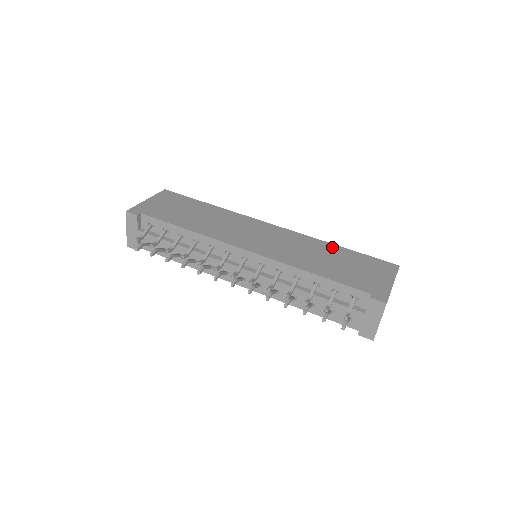
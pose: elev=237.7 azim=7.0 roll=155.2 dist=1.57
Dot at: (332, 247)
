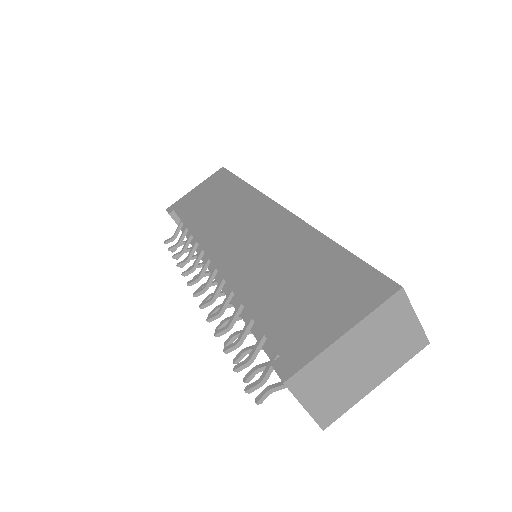
Dot at: (319, 244)
